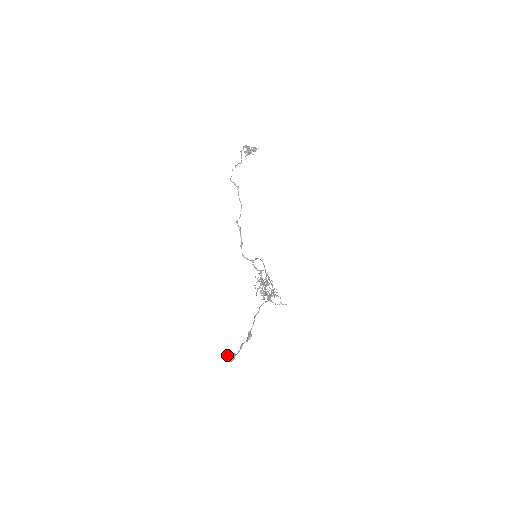
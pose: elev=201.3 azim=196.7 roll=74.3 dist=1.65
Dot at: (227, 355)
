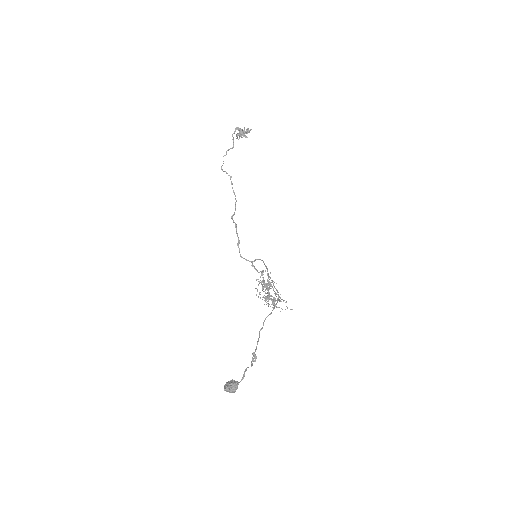
Dot at: (228, 385)
